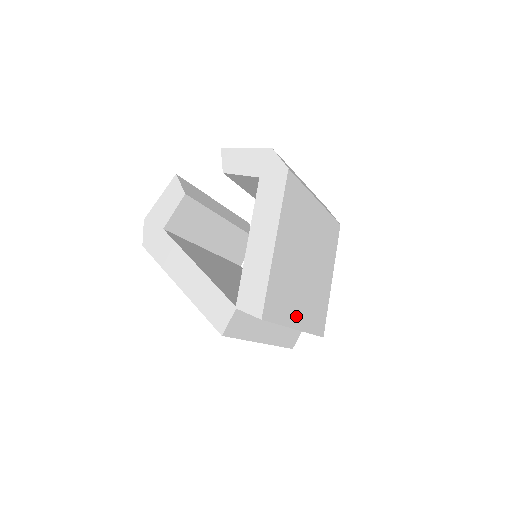
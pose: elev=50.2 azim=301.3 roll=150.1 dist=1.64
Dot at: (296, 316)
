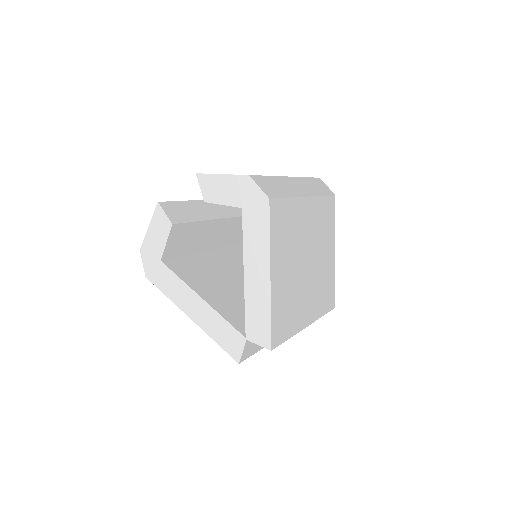
Dot at: (304, 317)
